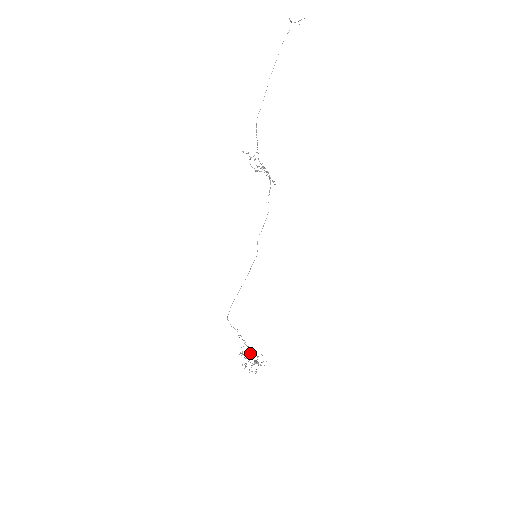
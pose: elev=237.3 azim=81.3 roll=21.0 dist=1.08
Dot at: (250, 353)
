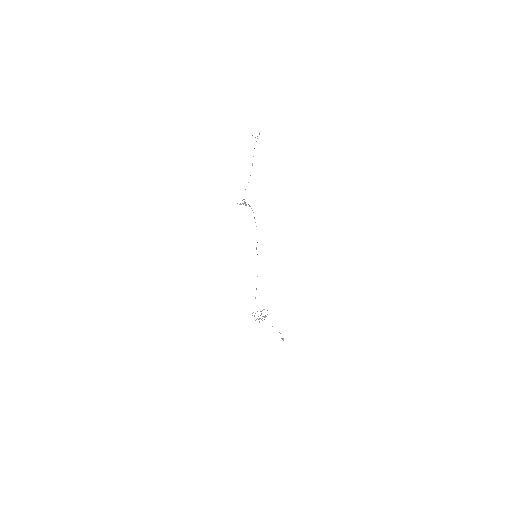
Dot at: (262, 316)
